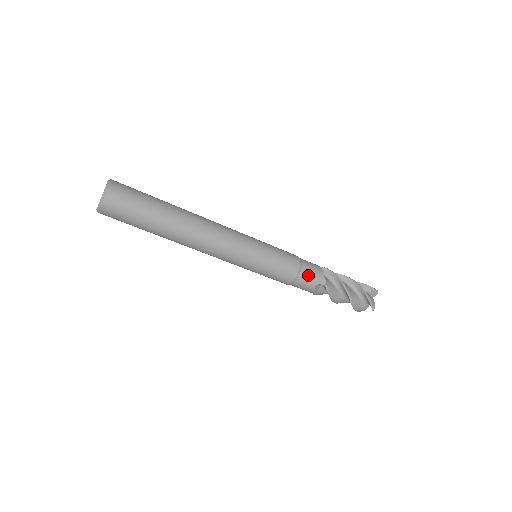
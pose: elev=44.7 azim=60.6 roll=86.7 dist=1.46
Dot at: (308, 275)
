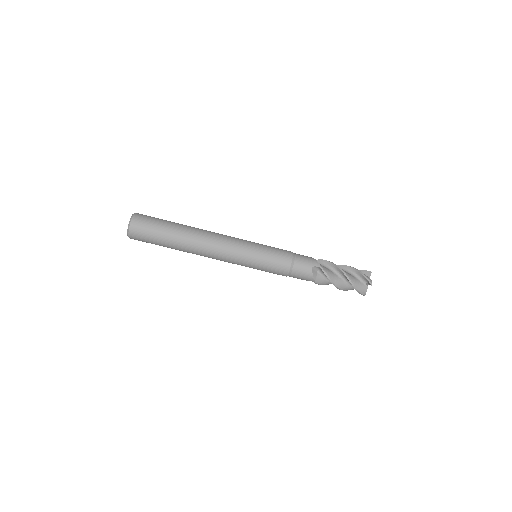
Dot at: (302, 260)
